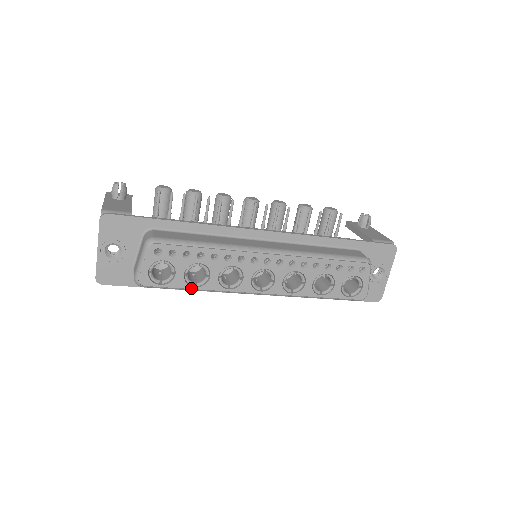
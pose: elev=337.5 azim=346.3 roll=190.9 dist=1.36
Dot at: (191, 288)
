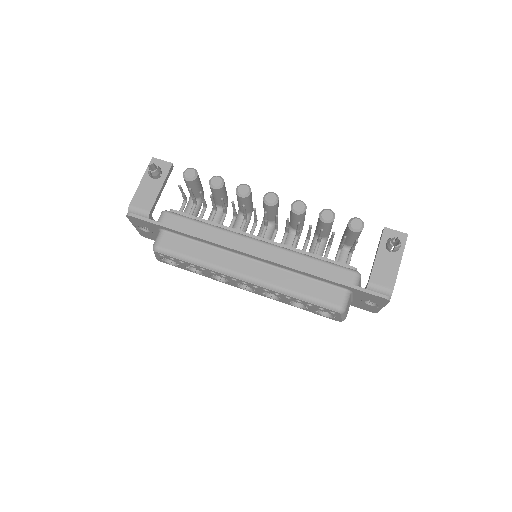
Dot at: (194, 272)
